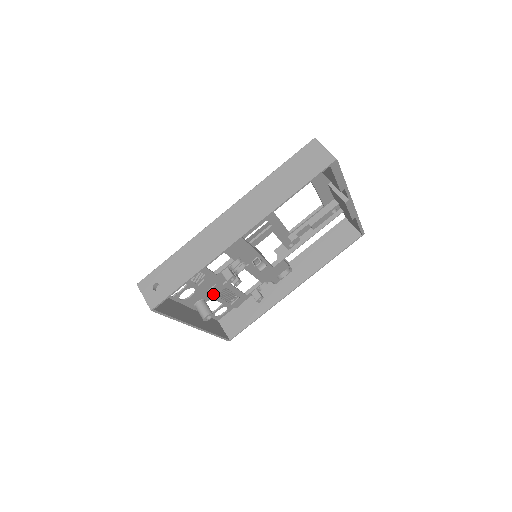
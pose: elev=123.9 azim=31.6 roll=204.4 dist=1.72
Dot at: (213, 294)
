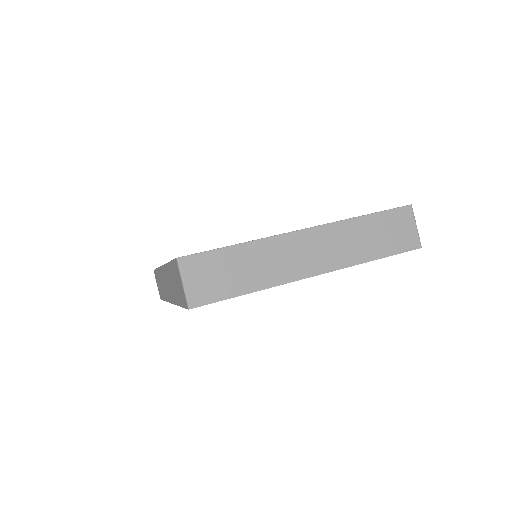
Dot at: occluded
